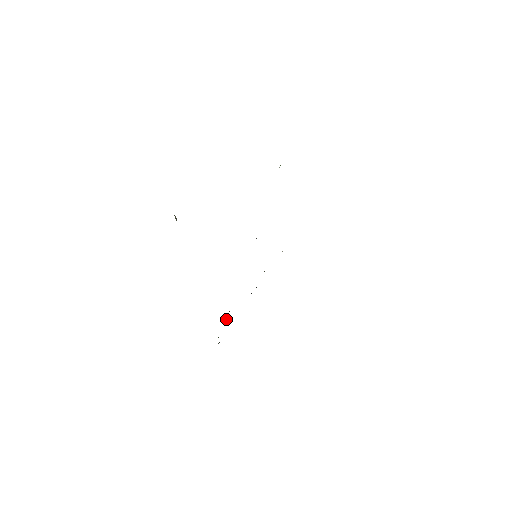
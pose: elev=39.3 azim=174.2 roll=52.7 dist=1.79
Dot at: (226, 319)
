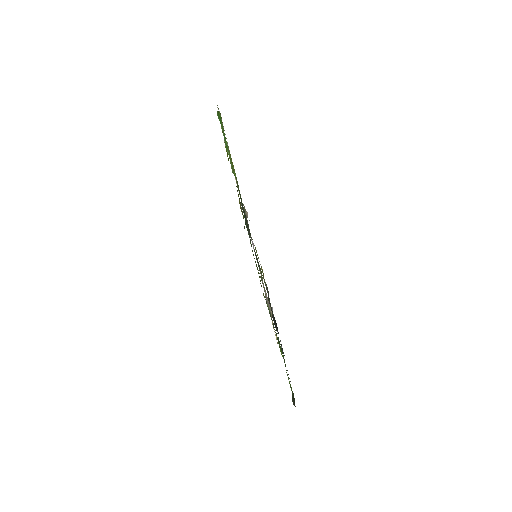
Dot at: occluded
